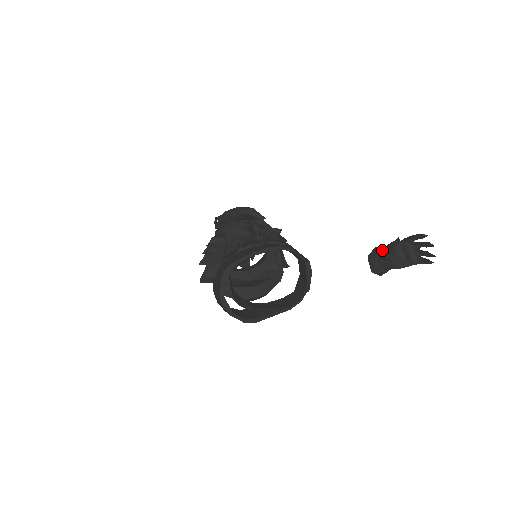
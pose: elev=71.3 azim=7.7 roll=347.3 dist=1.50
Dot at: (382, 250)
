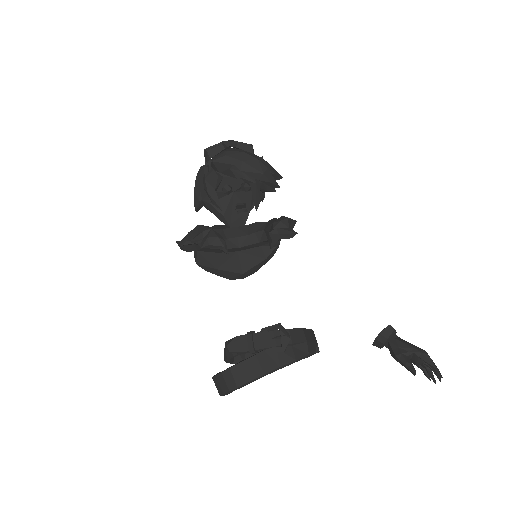
Dot at: (394, 354)
